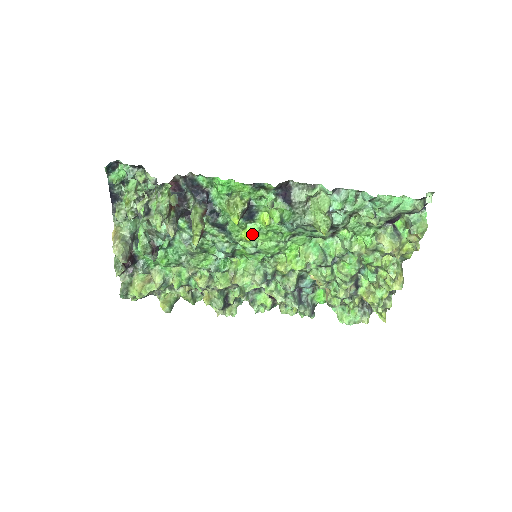
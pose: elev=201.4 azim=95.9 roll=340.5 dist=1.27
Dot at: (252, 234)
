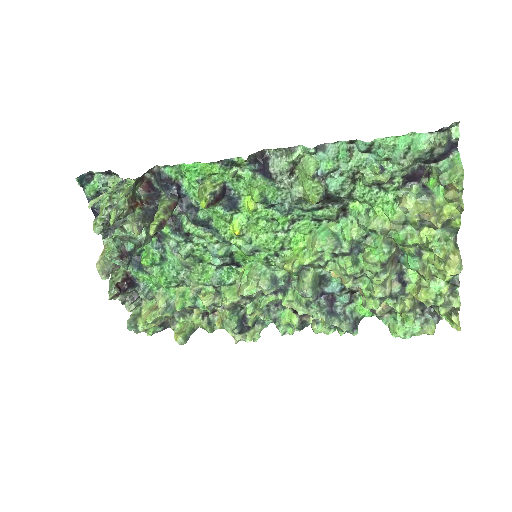
Dot at: (241, 227)
